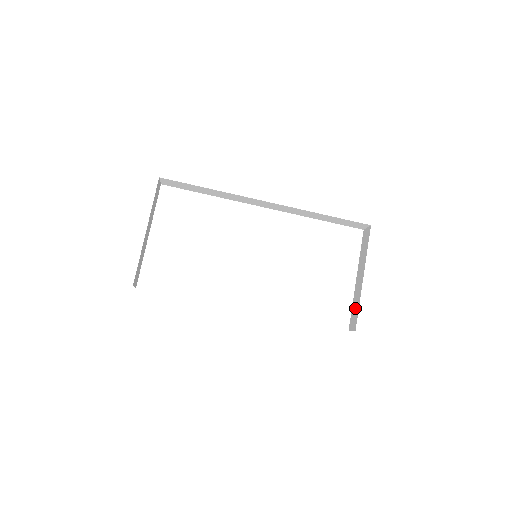
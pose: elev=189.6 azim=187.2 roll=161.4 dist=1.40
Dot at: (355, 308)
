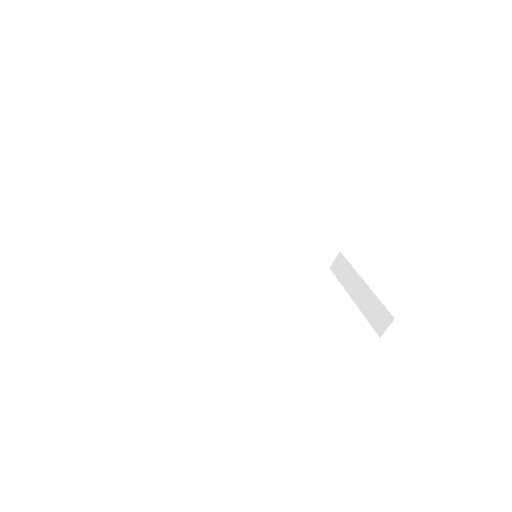
Dot at: (374, 310)
